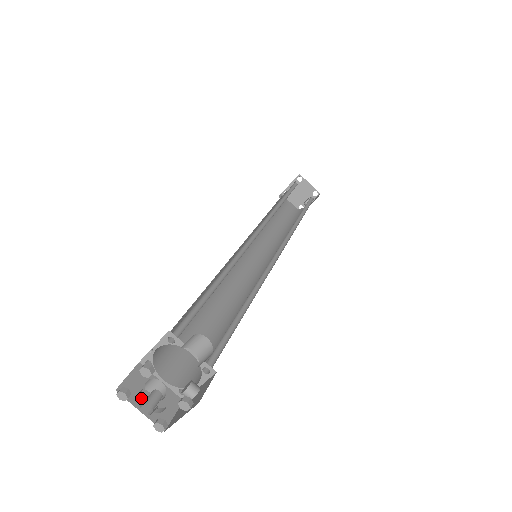
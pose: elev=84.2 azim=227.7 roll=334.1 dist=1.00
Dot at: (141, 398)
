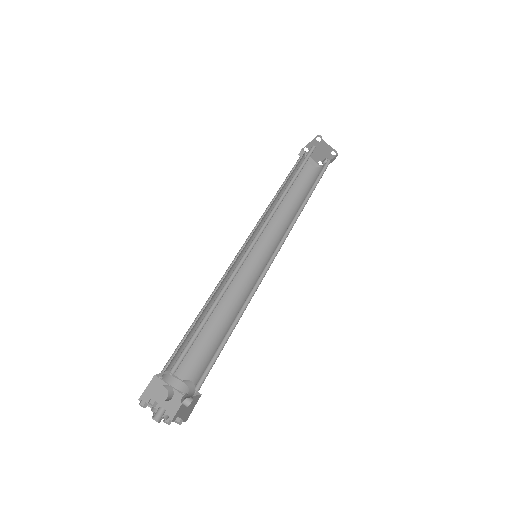
Dot at: (153, 409)
